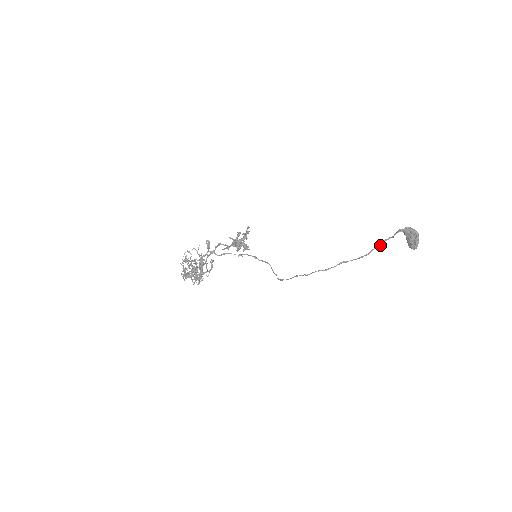
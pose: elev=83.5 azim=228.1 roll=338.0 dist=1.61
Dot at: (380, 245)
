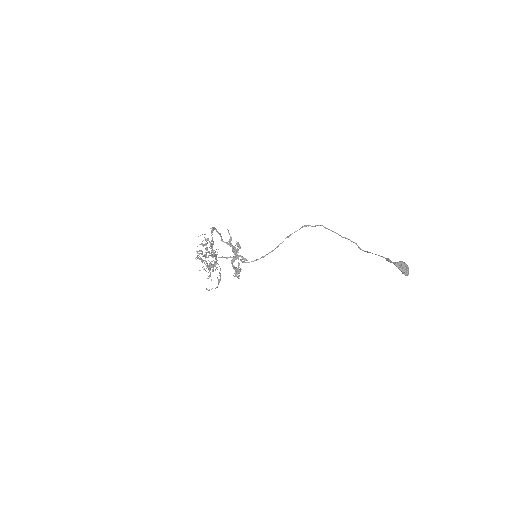
Dot at: (375, 254)
